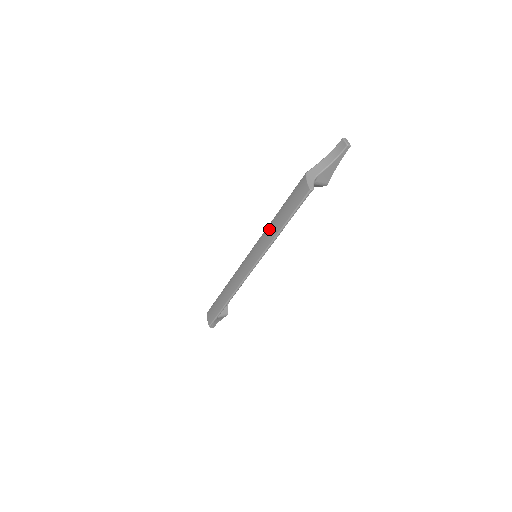
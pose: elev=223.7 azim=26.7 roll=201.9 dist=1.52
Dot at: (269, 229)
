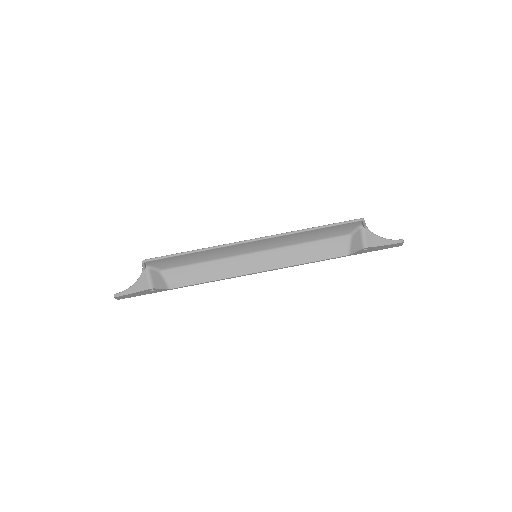
Dot at: occluded
